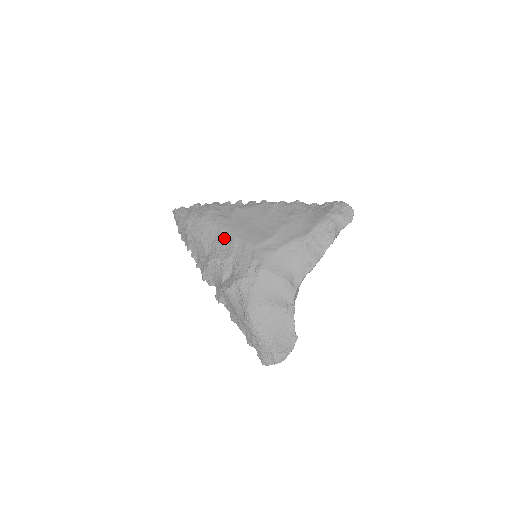
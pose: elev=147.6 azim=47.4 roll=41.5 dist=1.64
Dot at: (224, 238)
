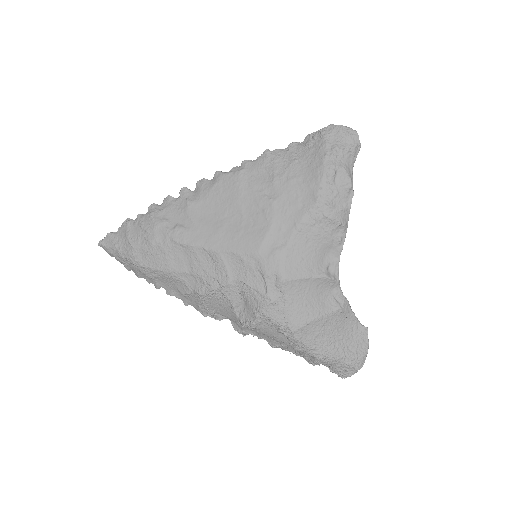
Dot at: (202, 259)
